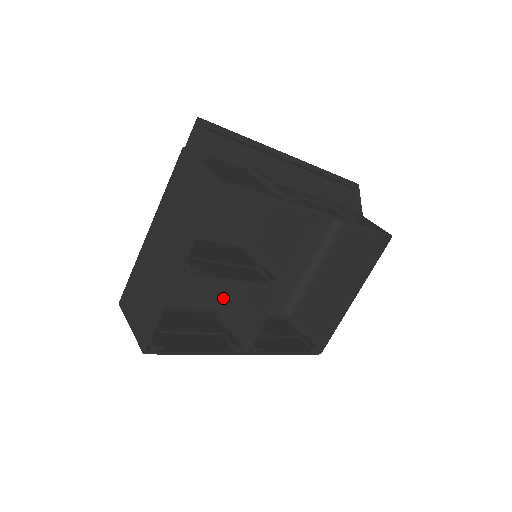
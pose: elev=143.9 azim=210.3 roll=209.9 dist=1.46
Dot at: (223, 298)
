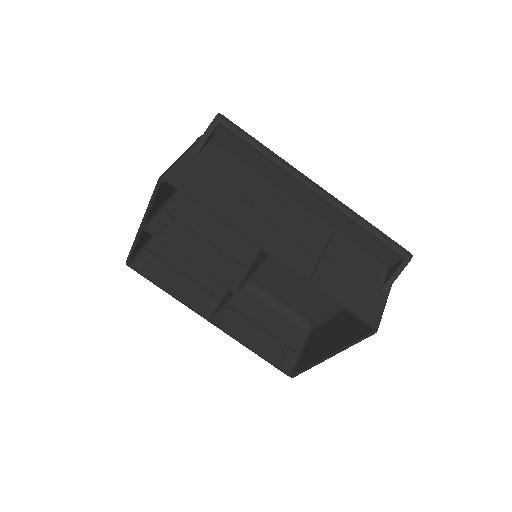
Dot at: occluded
